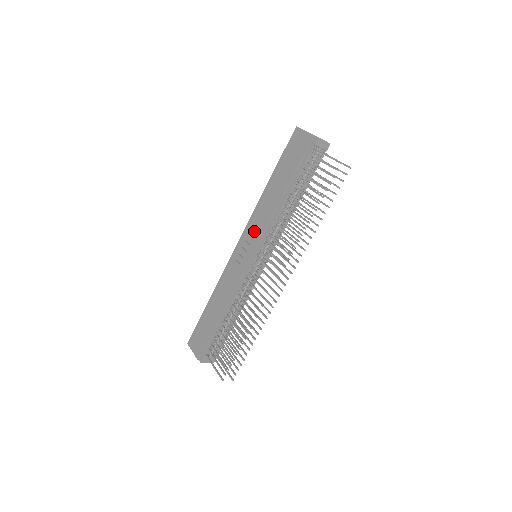
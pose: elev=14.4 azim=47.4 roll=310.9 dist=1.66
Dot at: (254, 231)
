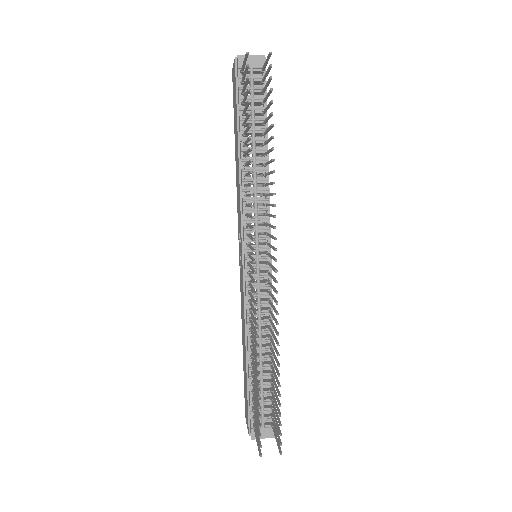
Dot at: (239, 224)
